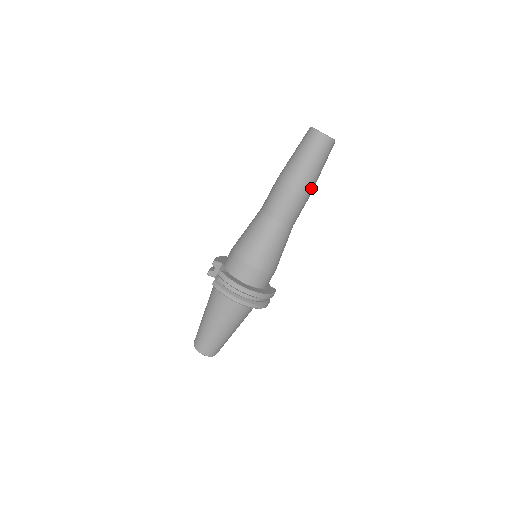
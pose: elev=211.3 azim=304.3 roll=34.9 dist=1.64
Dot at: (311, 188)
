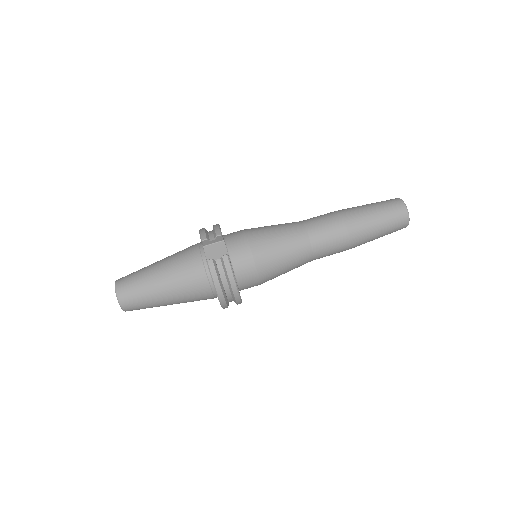
Dot at: (356, 246)
